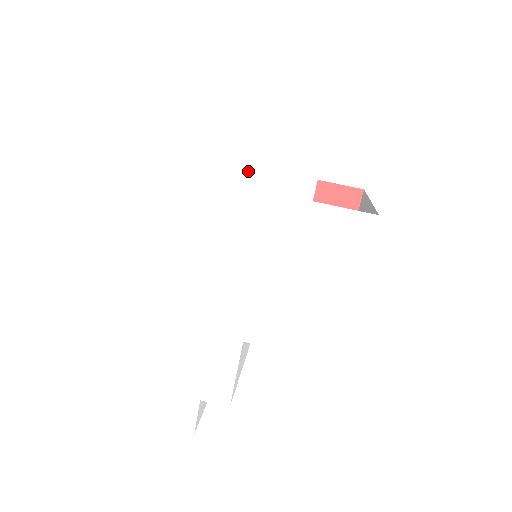
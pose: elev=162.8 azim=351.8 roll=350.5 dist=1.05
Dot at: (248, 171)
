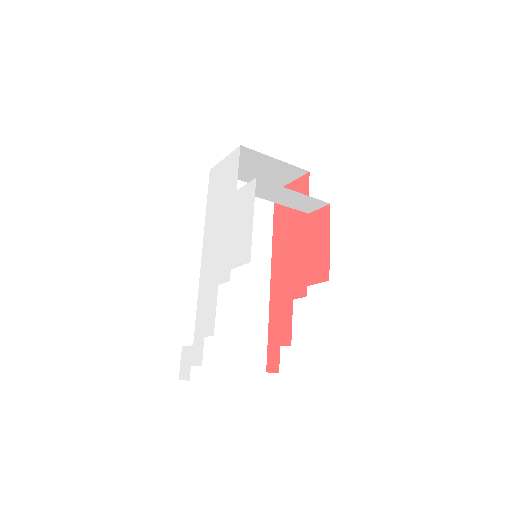
Dot at: (220, 195)
